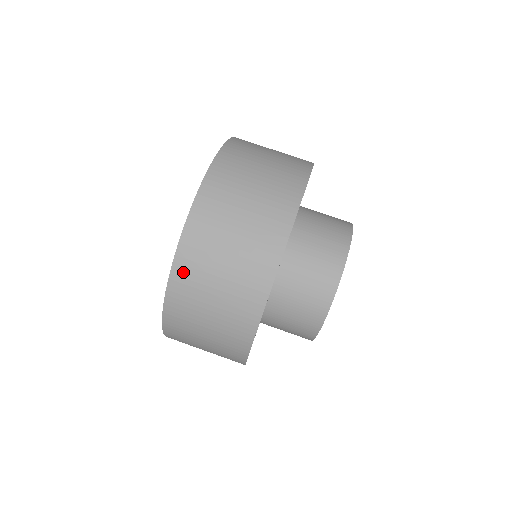
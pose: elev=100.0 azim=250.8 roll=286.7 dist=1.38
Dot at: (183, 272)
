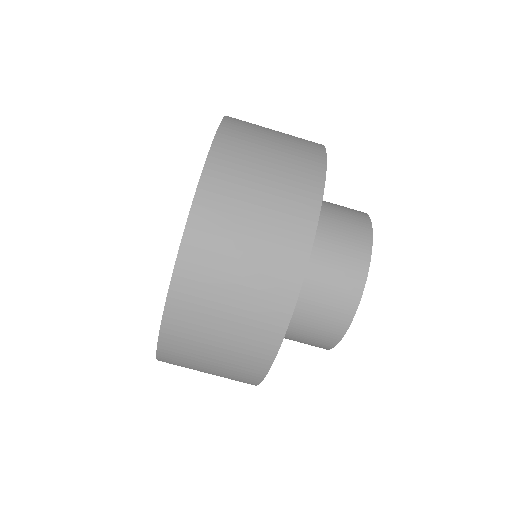
Dot at: occluded
